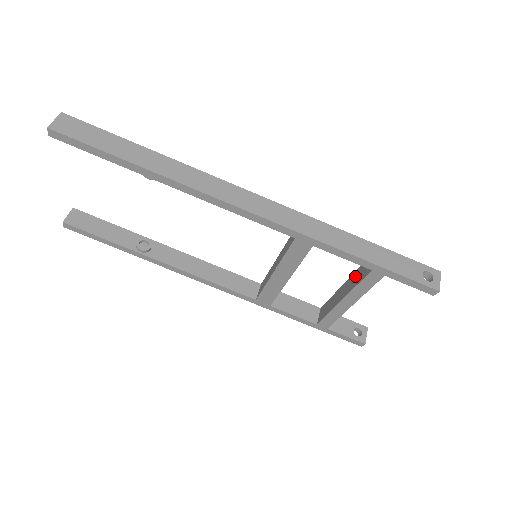
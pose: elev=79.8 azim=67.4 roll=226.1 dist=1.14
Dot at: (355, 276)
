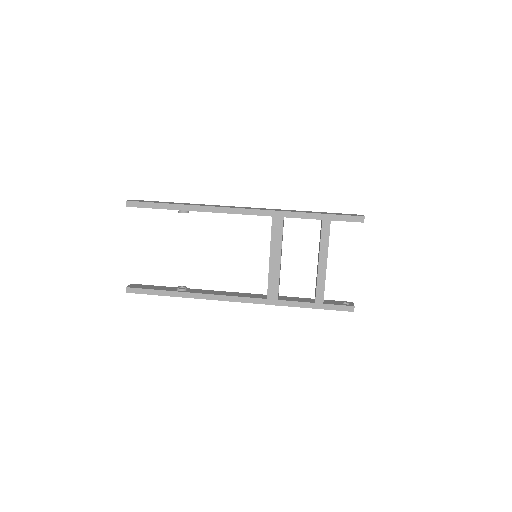
Dot at: (319, 243)
